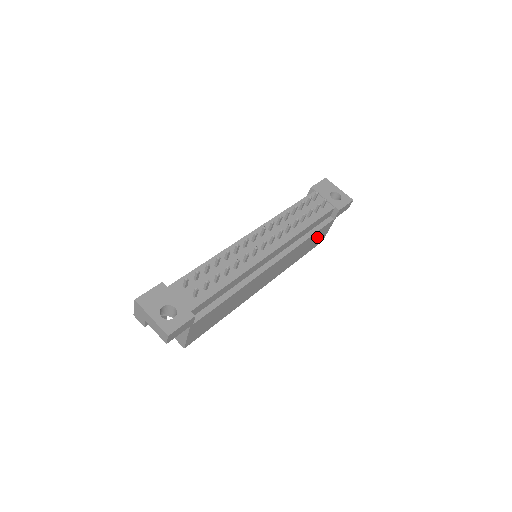
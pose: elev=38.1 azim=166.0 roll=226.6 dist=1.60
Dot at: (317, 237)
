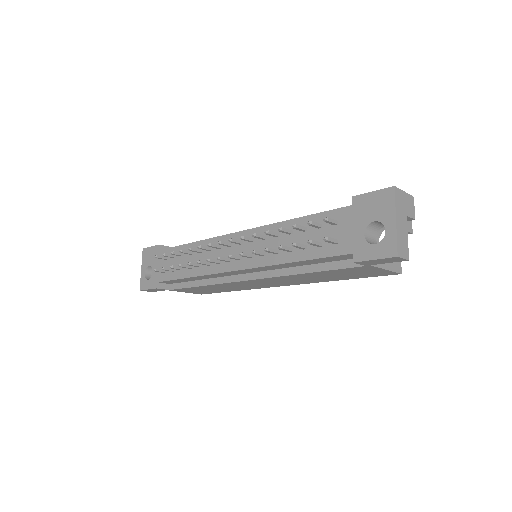
Dot at: (350, 272)
